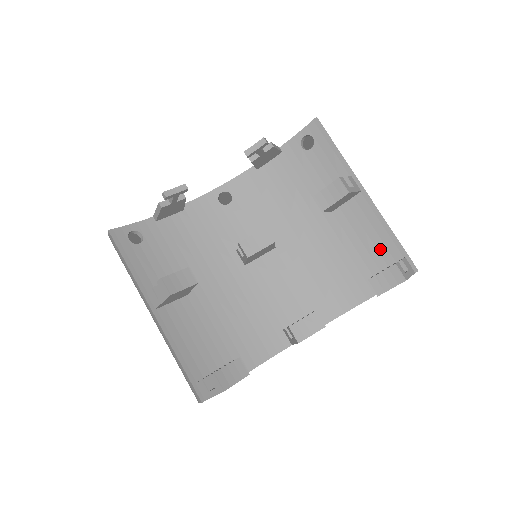
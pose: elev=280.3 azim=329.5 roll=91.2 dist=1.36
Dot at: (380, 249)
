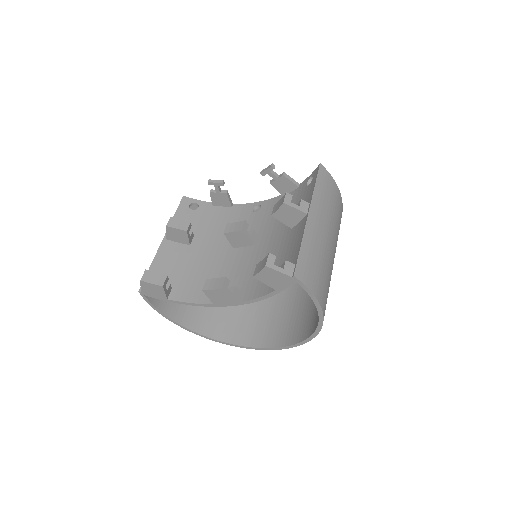
Dot at: (292, 257)
